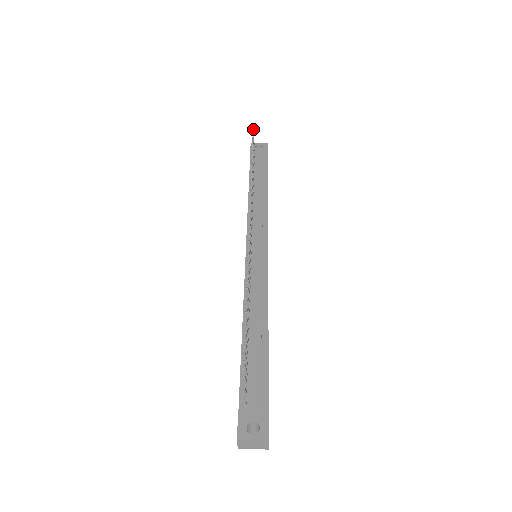
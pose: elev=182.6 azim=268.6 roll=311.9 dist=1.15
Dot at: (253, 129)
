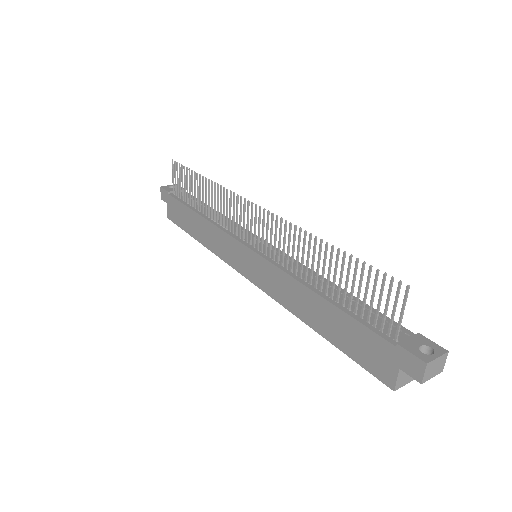
Dot at: (175, 161)
